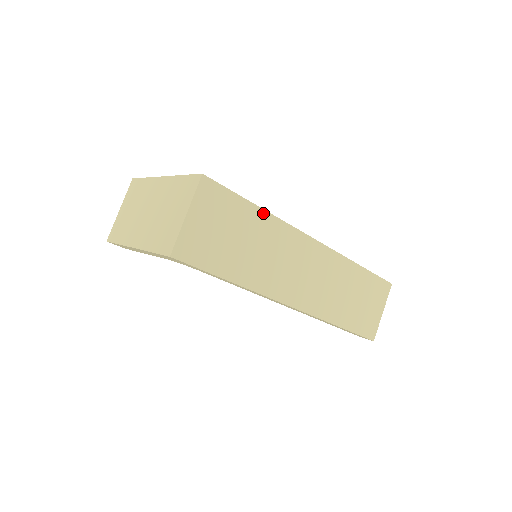
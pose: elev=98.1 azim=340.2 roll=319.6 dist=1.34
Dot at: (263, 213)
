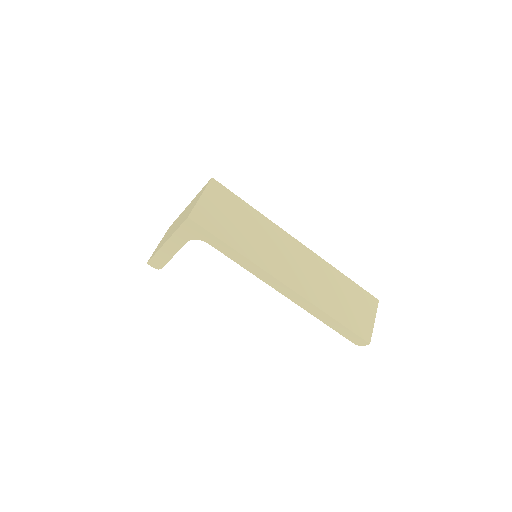
Dot at: (256, 212)
